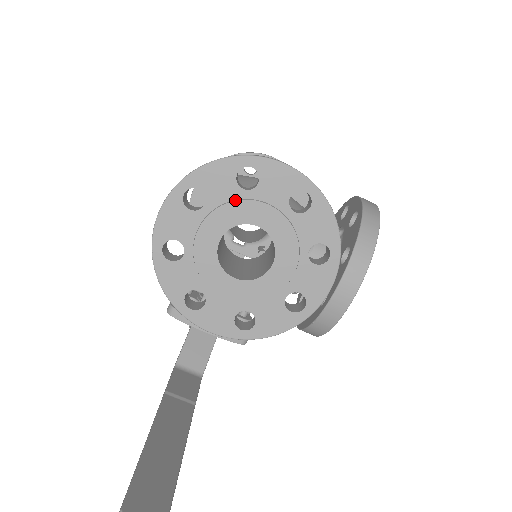
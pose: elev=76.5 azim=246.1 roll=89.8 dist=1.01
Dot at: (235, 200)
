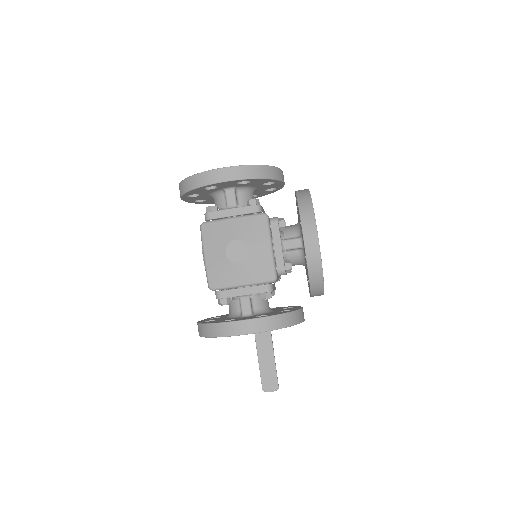
Dot at: occluded
